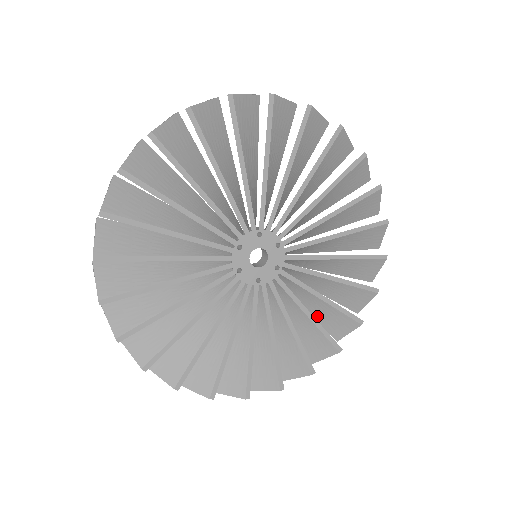
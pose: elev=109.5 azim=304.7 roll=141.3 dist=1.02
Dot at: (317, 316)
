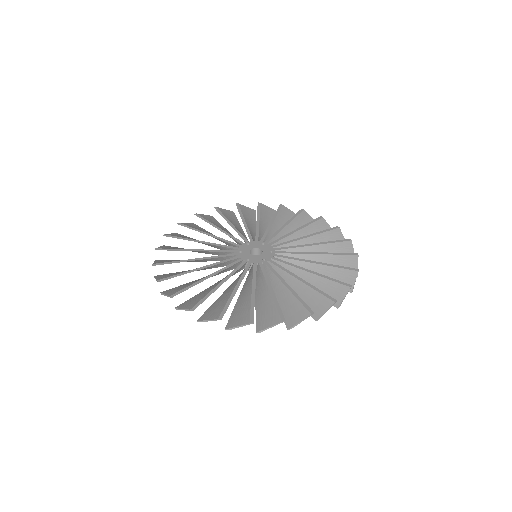
Dot at: (279, 304)
